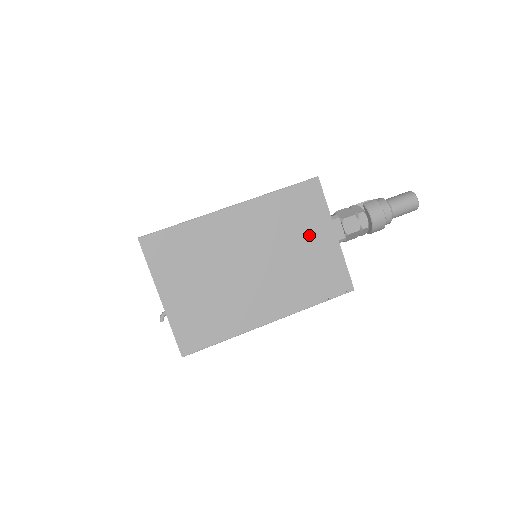
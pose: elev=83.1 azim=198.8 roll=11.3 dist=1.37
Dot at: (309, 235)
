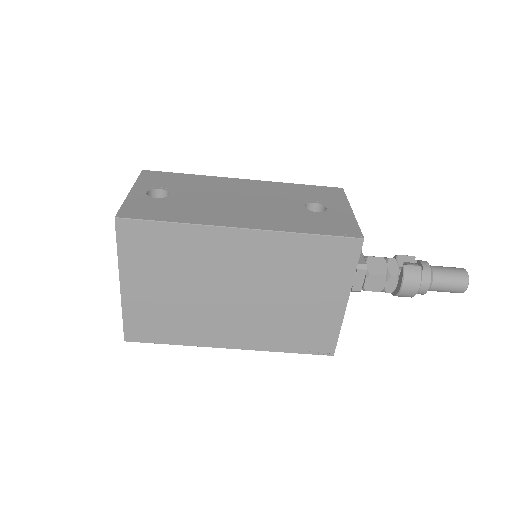
Dot at: (316, 291)
